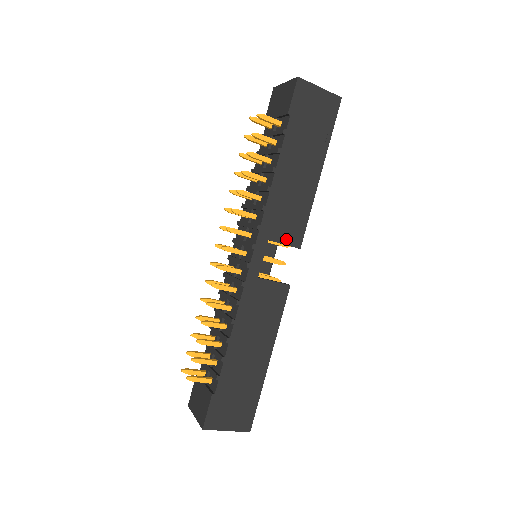
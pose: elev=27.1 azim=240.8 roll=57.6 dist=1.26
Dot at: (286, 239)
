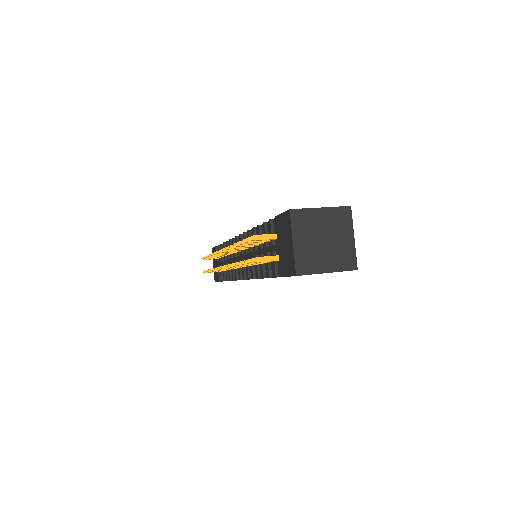
Dot at: occluded
